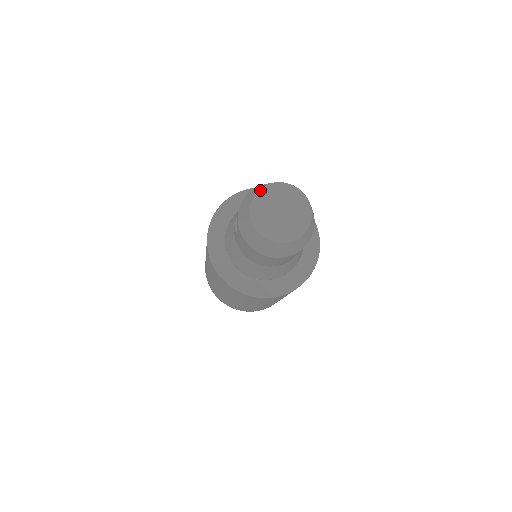
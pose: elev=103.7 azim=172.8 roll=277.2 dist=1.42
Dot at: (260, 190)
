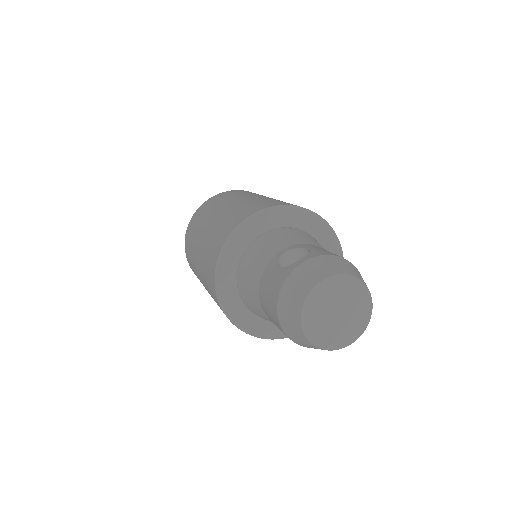
Dot at: (347, 276)
